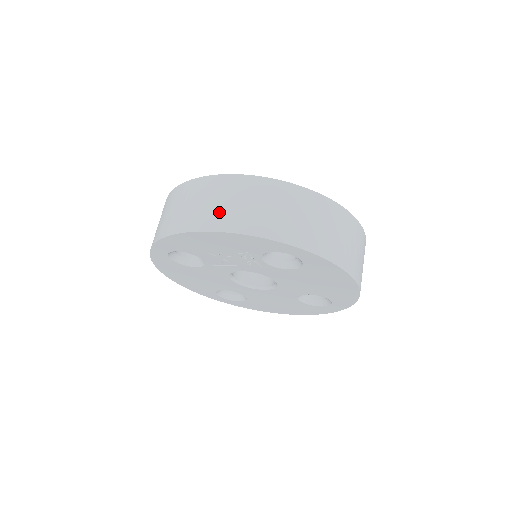
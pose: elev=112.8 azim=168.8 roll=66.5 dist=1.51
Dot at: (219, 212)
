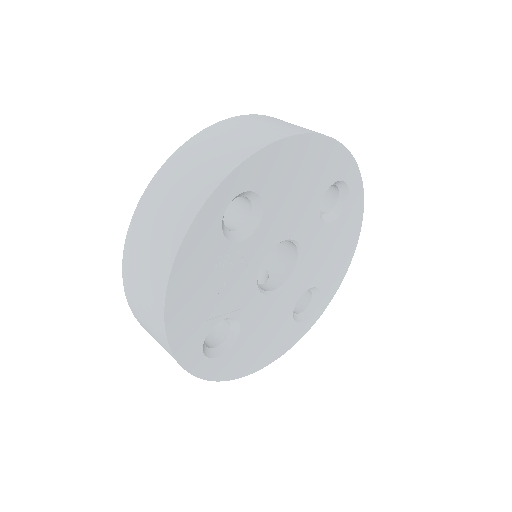
Dot at: (152, 273)
